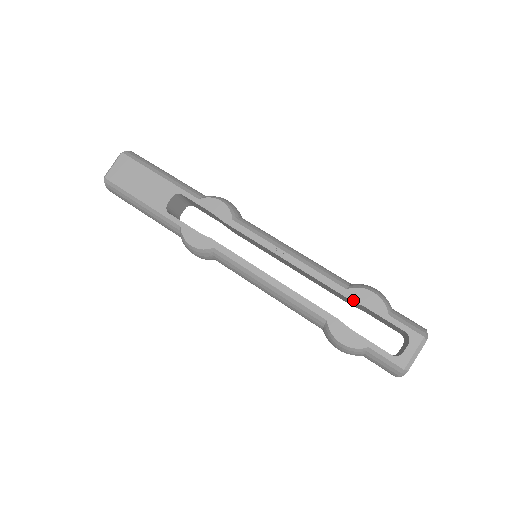
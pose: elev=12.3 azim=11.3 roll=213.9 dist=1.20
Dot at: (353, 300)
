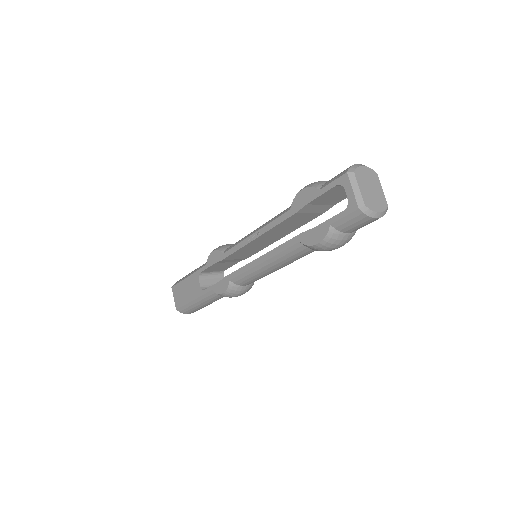
Dot at: (298, 210)
